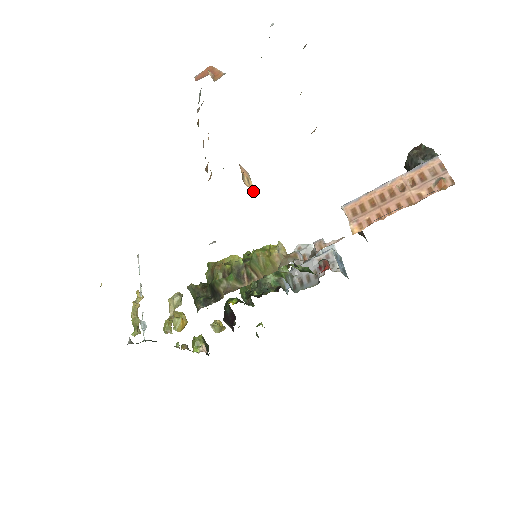
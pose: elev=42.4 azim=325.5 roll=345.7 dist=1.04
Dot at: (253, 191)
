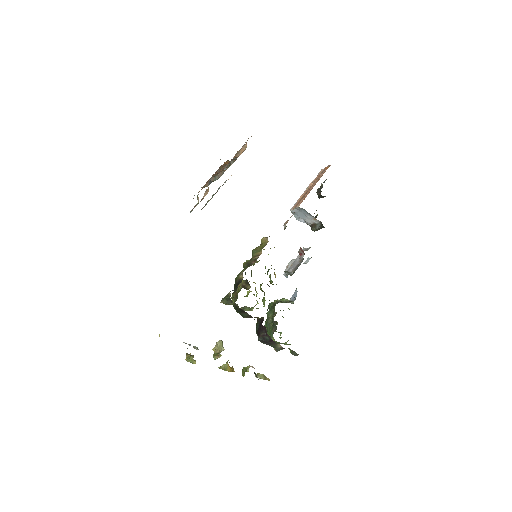
Dot at: occluded
